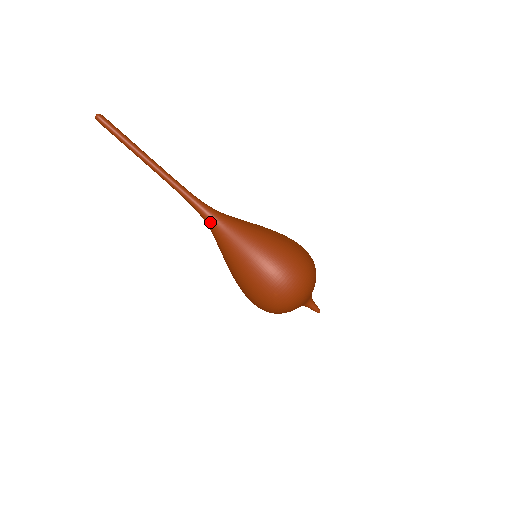
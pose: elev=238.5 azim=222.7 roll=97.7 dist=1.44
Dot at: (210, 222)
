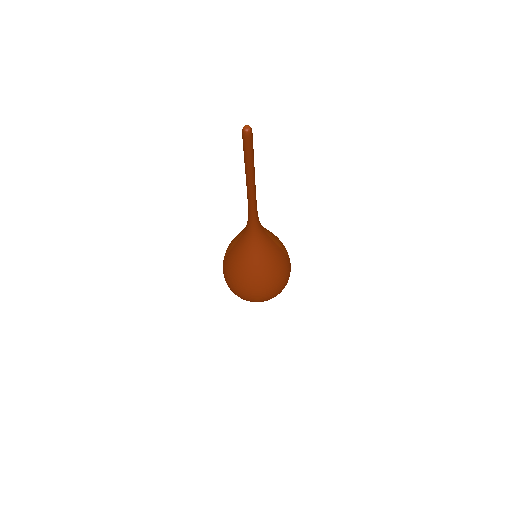
Dot at: (253, 237)
